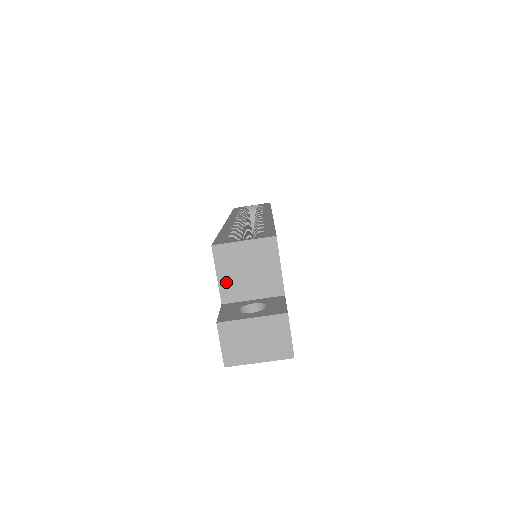
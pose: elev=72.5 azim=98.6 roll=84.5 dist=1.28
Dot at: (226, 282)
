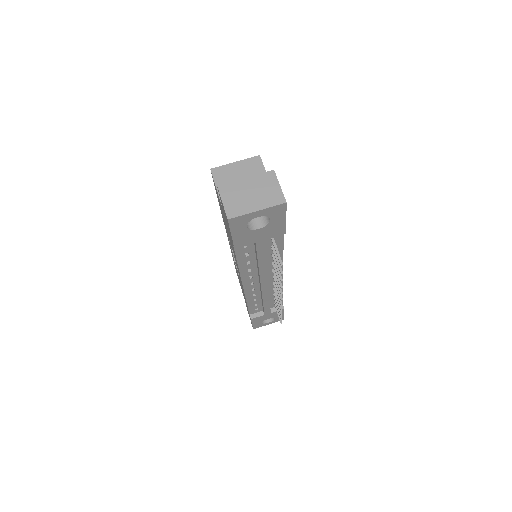
Dot at: occluded
